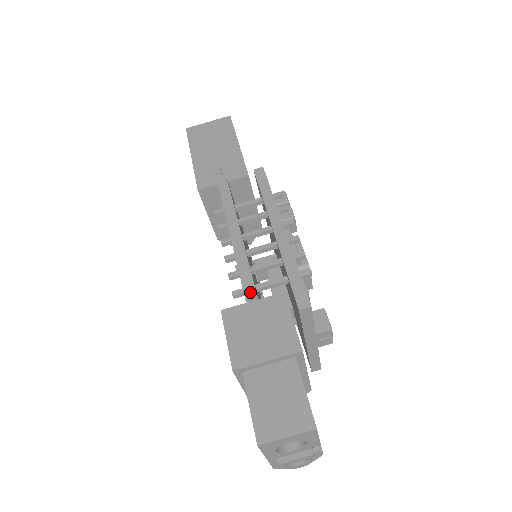
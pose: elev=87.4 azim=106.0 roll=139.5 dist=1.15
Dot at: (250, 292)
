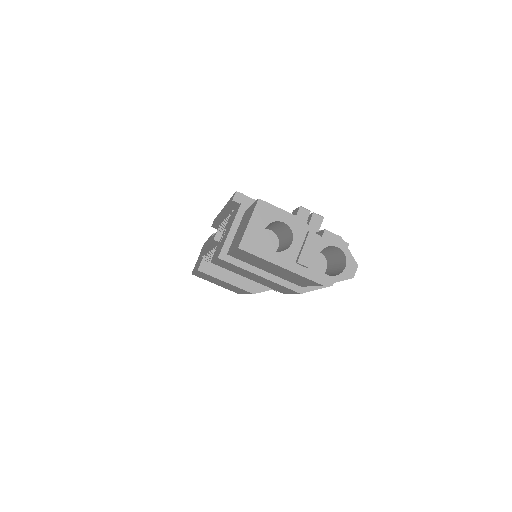
Dot at: (215, 235)
